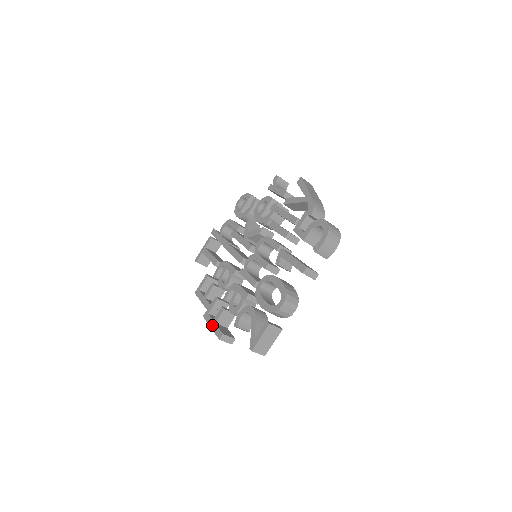
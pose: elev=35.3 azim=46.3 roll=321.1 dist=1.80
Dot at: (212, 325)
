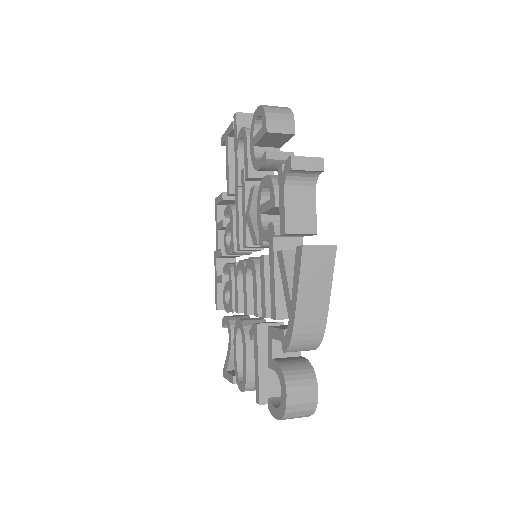
Dot at: (215, 281)
